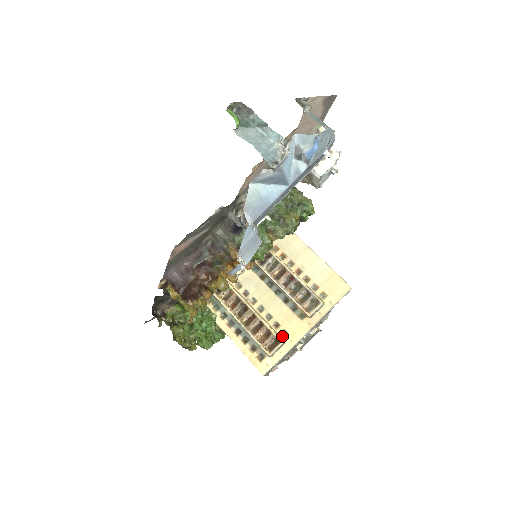
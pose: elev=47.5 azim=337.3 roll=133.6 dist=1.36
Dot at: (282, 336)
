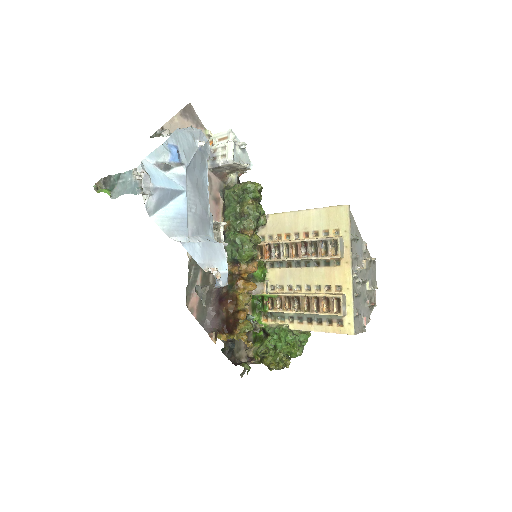
Dot at: (339, 292)
